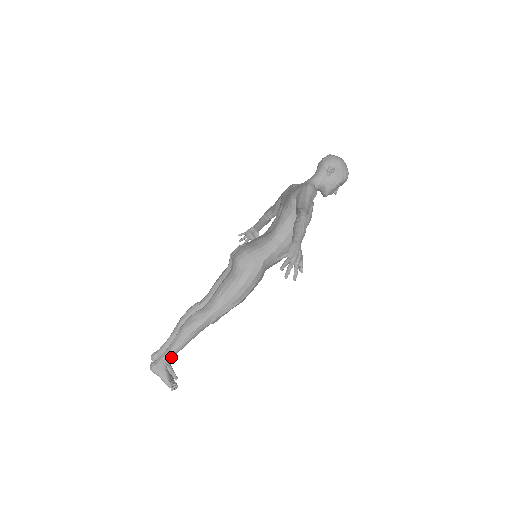
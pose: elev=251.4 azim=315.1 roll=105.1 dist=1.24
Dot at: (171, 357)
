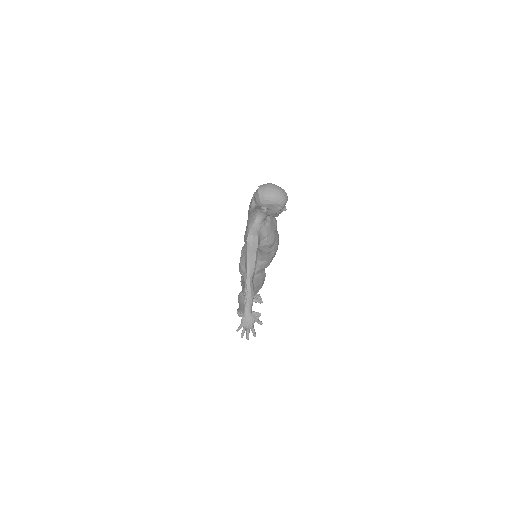
Dot at: occluded
